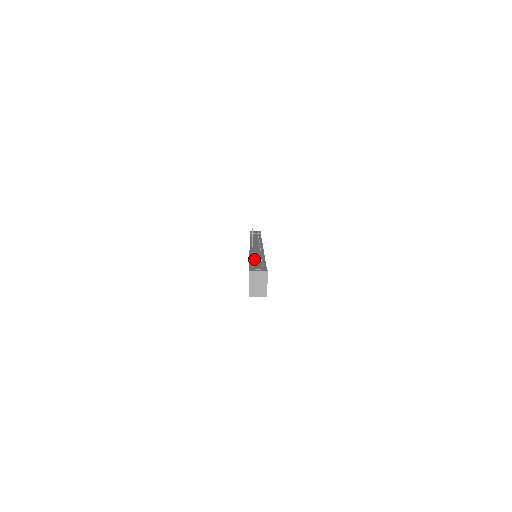
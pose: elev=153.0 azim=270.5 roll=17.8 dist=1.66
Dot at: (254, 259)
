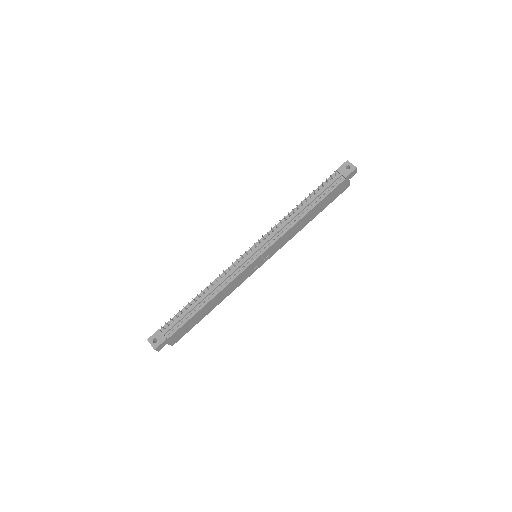
Dot at: (196, 302)
